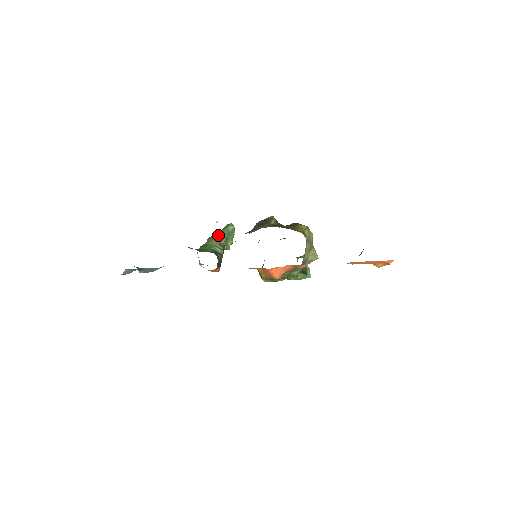
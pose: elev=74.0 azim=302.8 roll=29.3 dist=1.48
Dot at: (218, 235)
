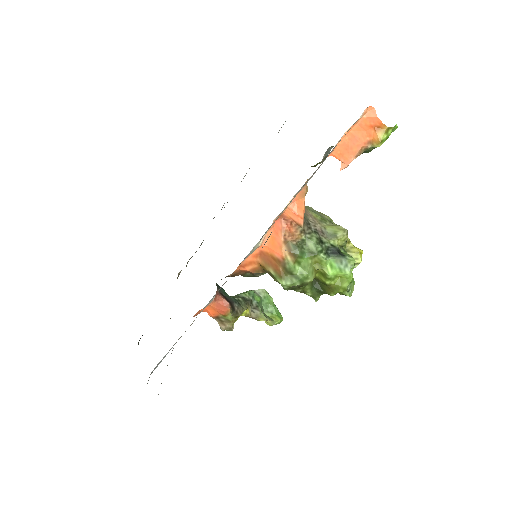
Dot at: occluded
